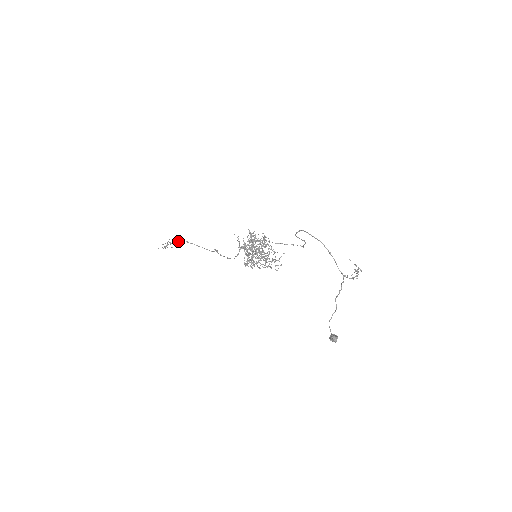
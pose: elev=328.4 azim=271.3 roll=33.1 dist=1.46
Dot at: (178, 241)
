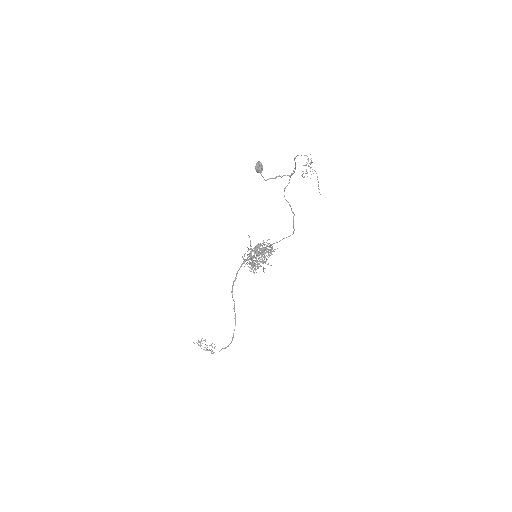
Dot at: occluded
